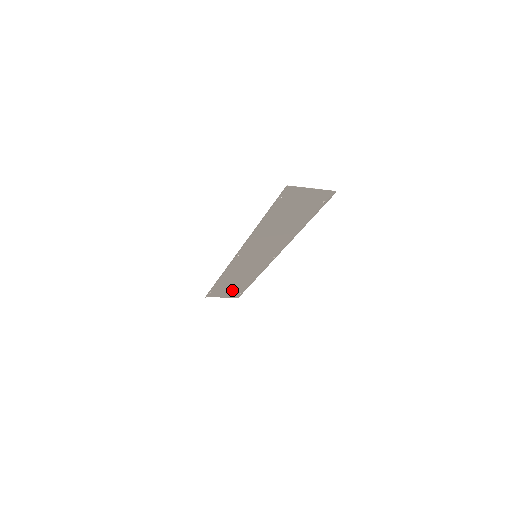
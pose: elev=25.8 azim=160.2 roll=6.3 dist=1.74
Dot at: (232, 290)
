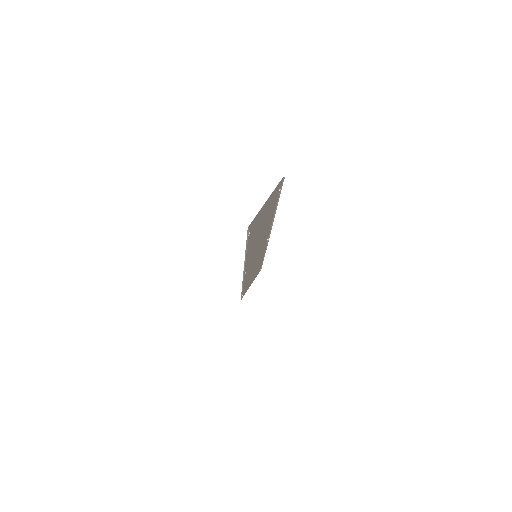
Dot at: (254, 276)
